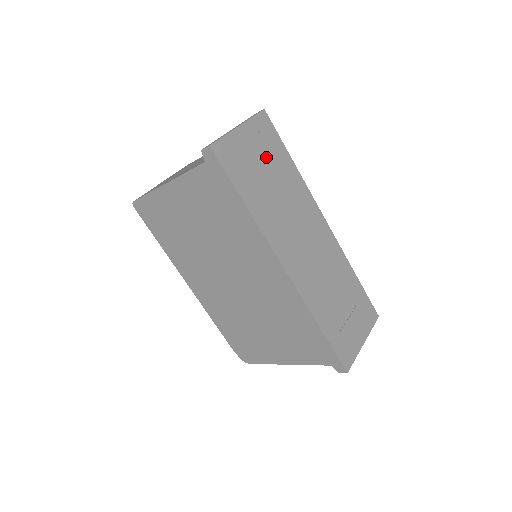
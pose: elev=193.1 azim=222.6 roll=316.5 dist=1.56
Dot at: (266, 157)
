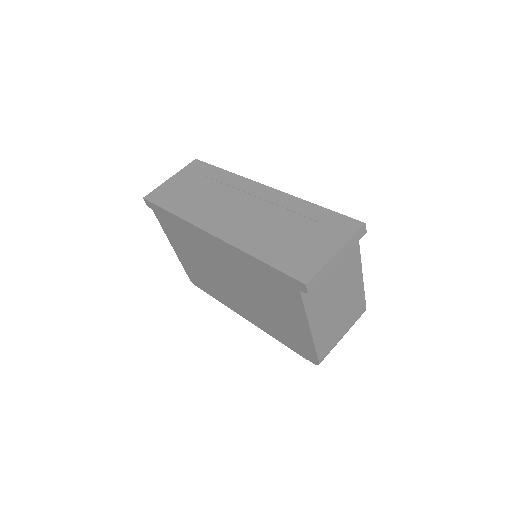
Dot at: (195, 181)
